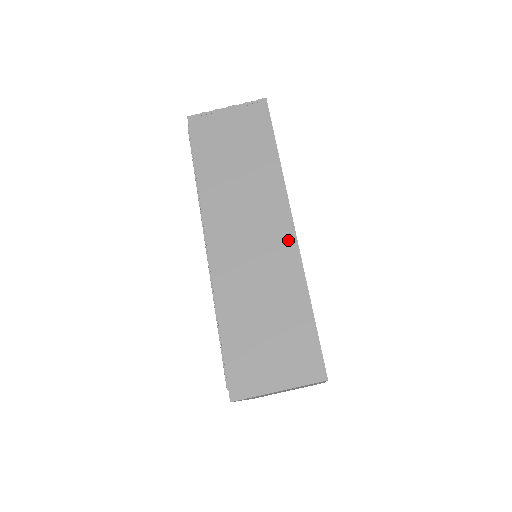
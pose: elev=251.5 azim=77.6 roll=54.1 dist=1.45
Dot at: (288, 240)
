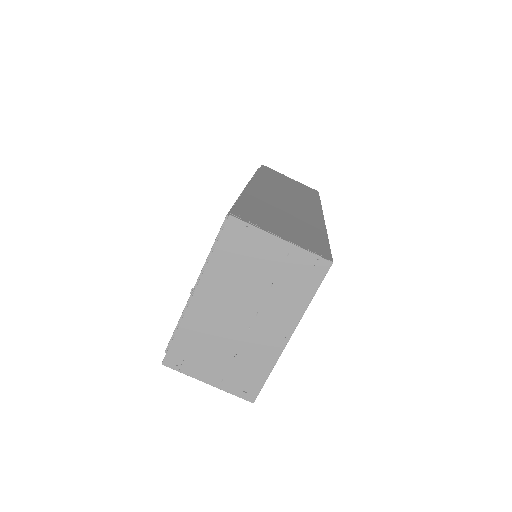
Dot at: (317, 216)
